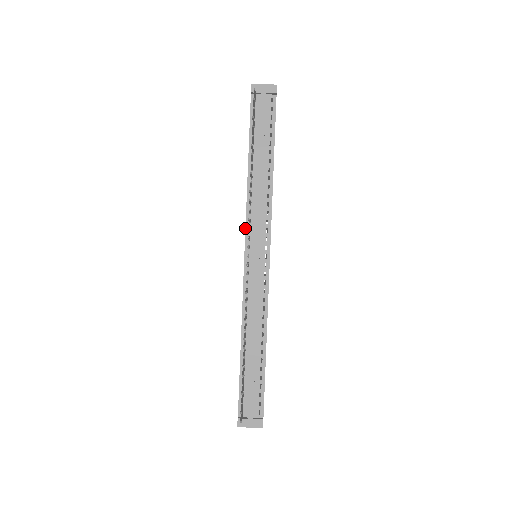
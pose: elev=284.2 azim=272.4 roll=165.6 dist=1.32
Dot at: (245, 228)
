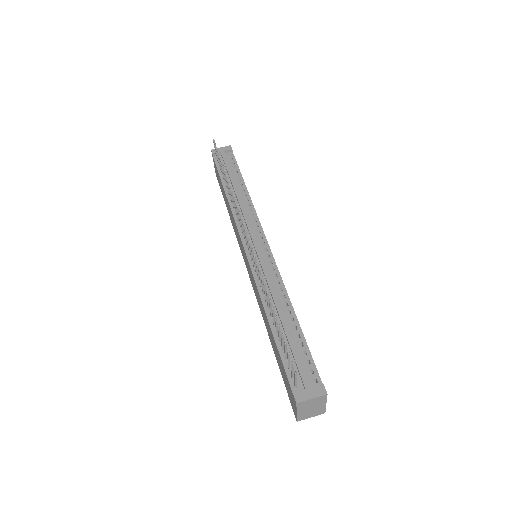
Dot at: (237, 230)
